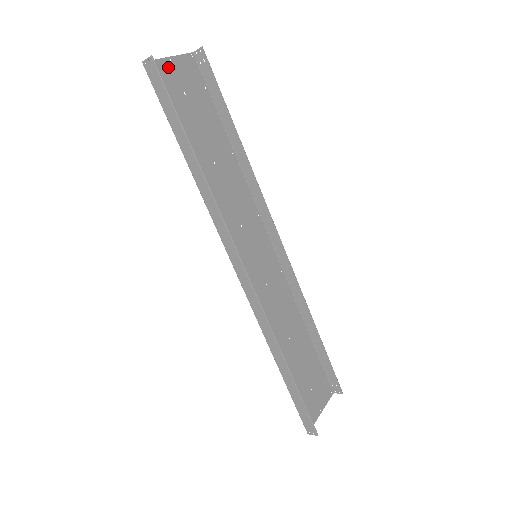
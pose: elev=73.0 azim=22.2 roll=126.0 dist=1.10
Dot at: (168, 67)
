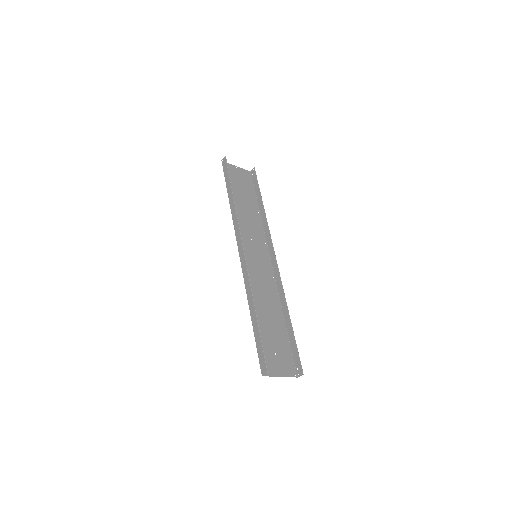
Dot at: (234, 168)
